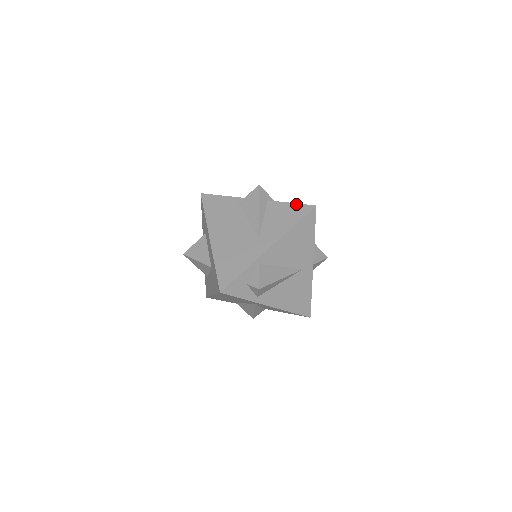
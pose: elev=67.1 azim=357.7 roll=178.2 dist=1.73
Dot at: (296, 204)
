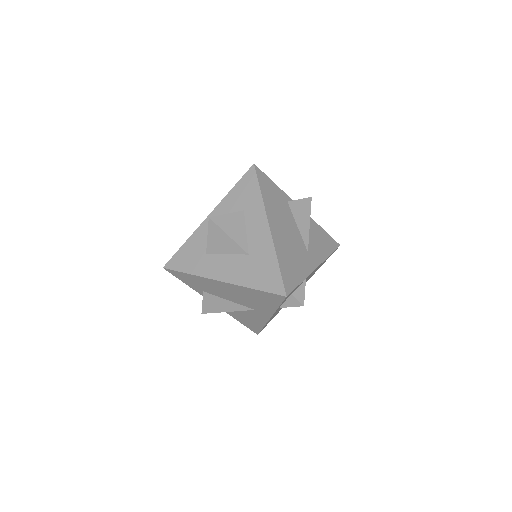
Dot at: (328, 234)
